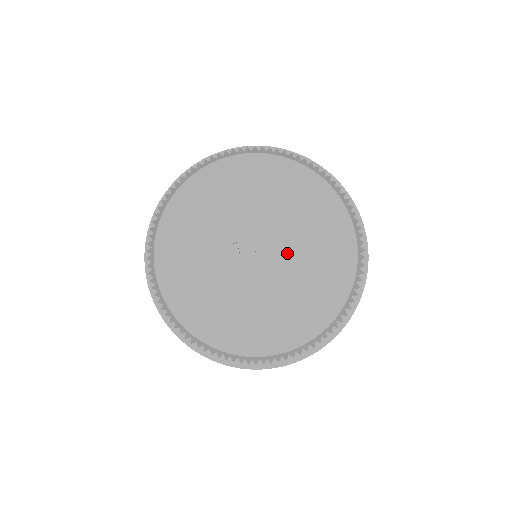
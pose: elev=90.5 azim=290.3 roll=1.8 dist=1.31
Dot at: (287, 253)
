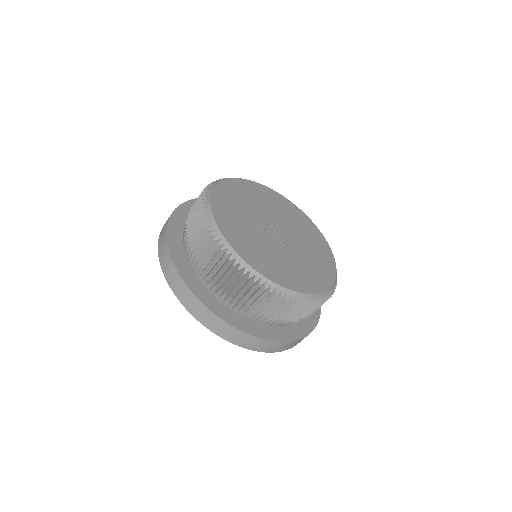
Dot at: (286, 225)
